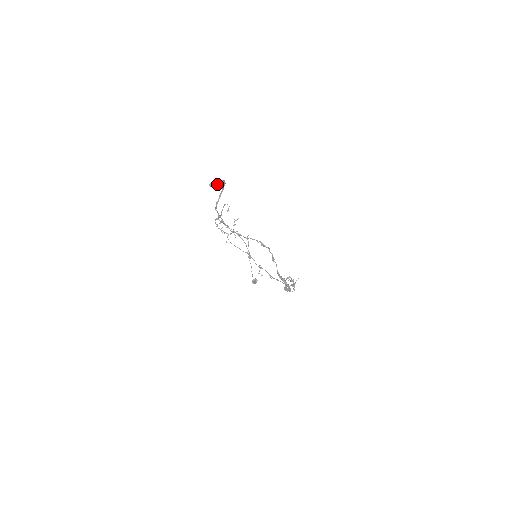
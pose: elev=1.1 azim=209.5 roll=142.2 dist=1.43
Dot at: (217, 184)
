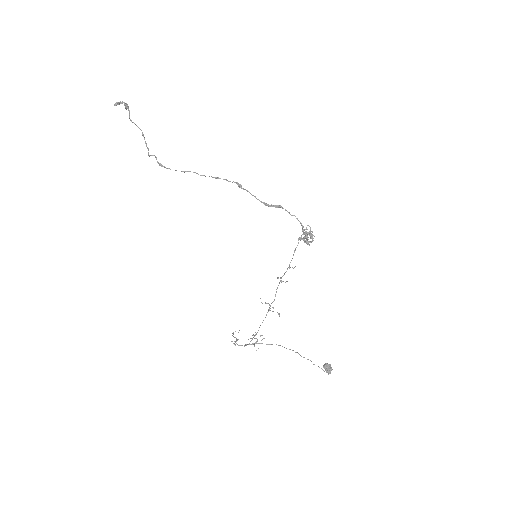
Dot at: (120, 102)
